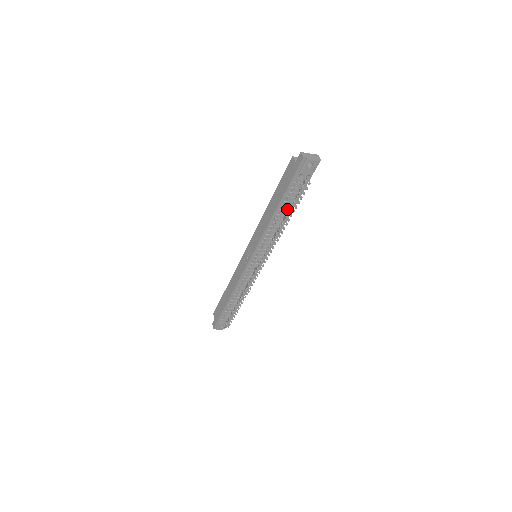
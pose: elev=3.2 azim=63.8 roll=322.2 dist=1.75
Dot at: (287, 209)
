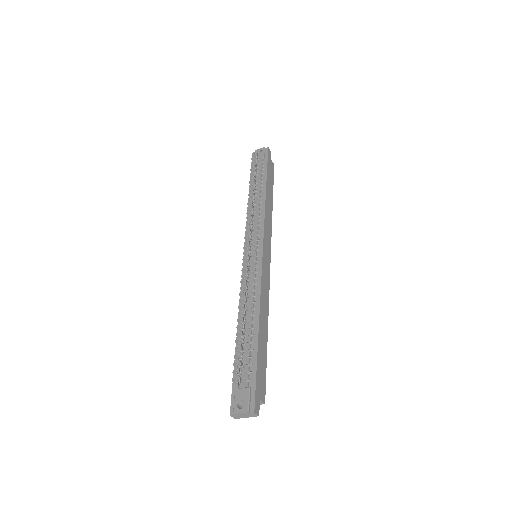
Dot at: (260, 190)
